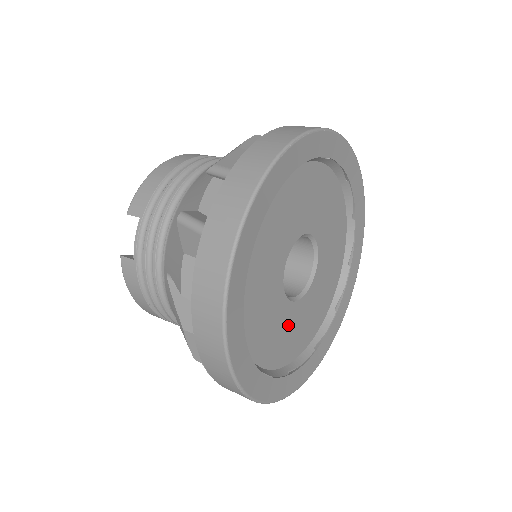
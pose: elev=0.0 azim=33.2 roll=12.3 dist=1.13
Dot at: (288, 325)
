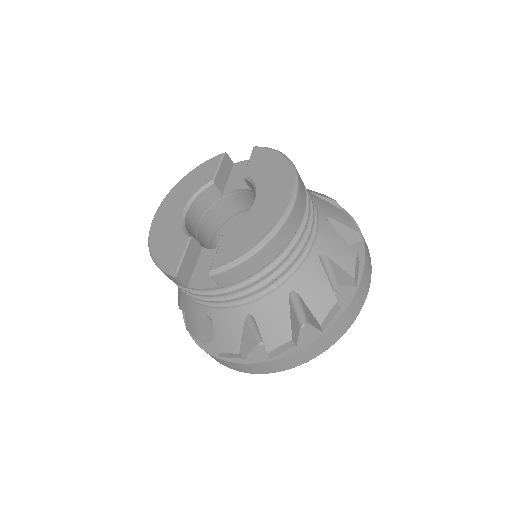
Dot at: occluded
